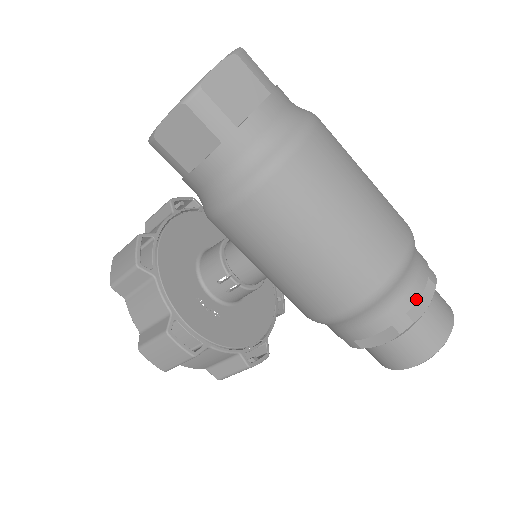
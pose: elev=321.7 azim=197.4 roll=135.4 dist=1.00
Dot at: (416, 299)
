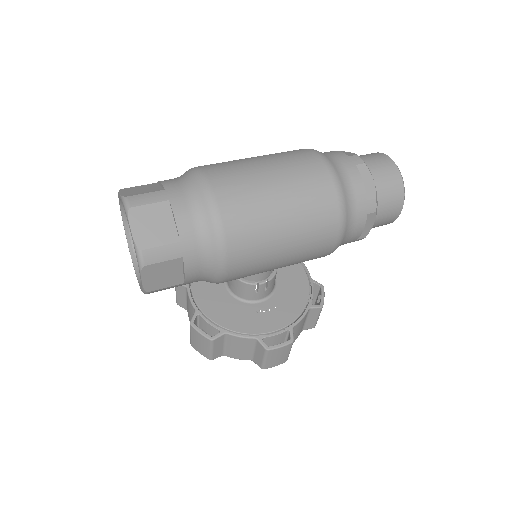
Dot at: (363, 187)
